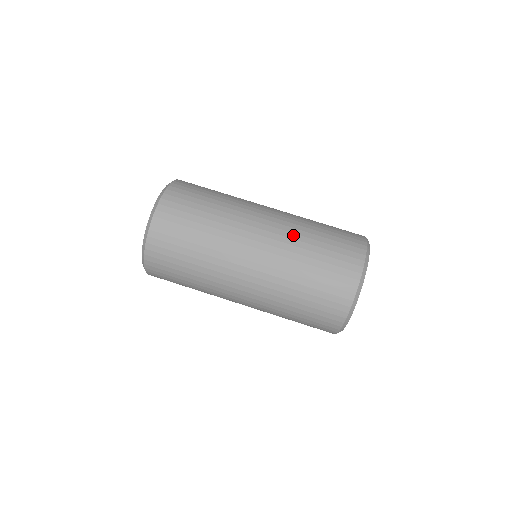
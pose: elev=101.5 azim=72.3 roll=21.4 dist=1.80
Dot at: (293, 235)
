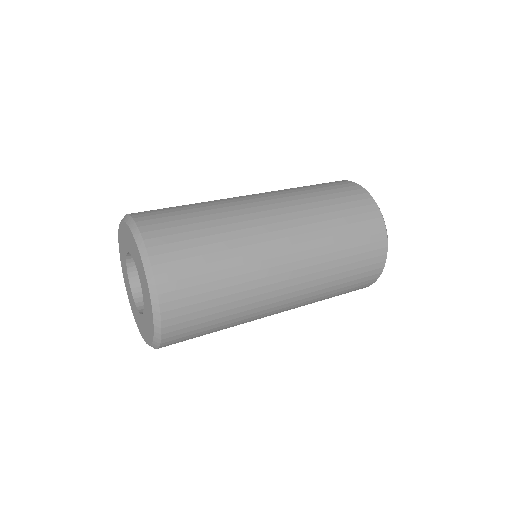
Dot at: (278, 190)
